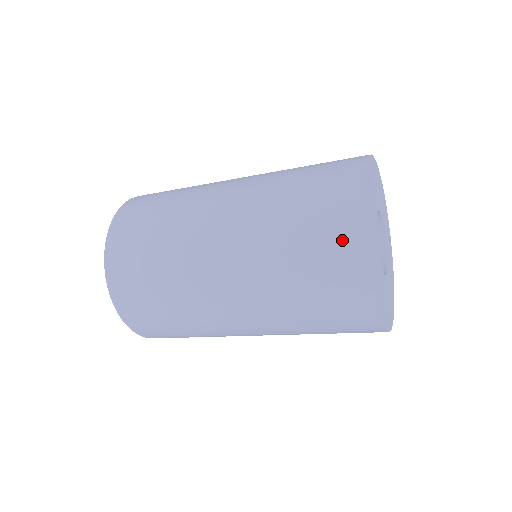
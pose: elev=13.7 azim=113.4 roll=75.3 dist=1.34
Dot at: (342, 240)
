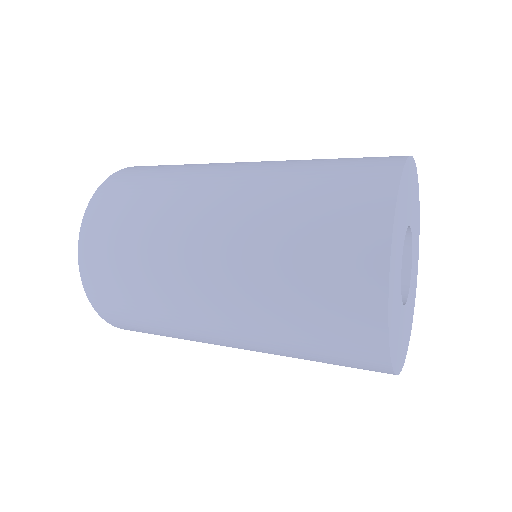
Dot at: (359, 350)
